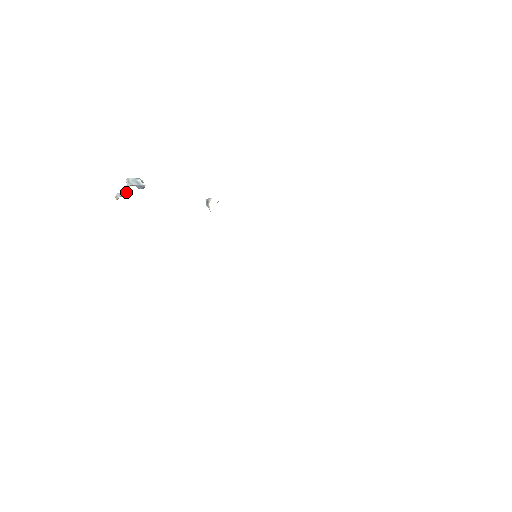
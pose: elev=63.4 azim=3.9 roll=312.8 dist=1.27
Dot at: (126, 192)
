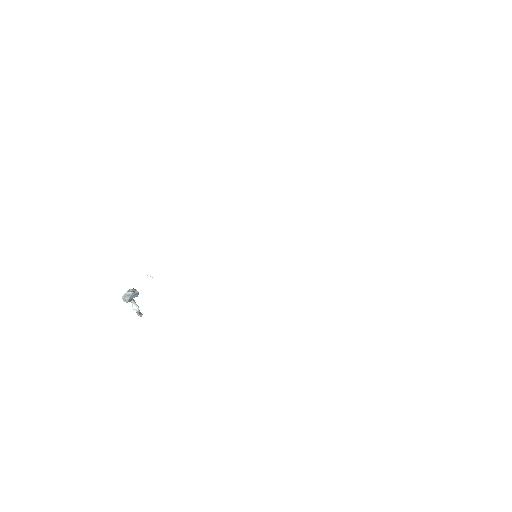
Dot at: (136, 307)
